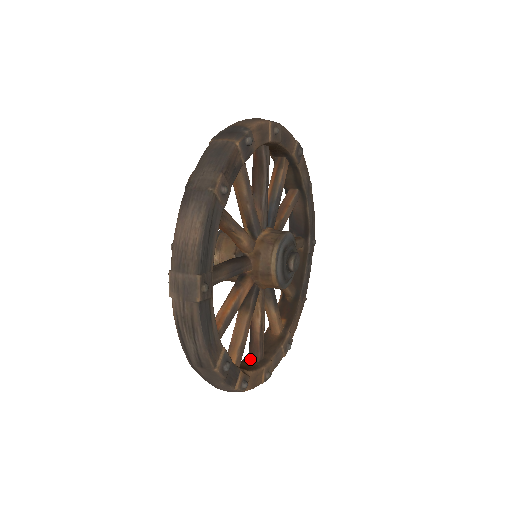
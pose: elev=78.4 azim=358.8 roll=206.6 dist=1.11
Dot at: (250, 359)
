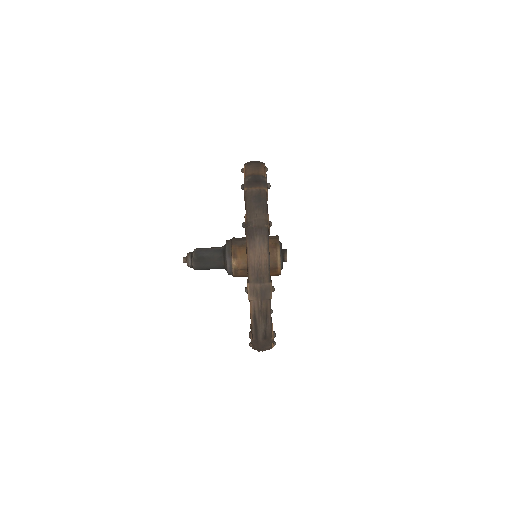
Dot at: occluded
